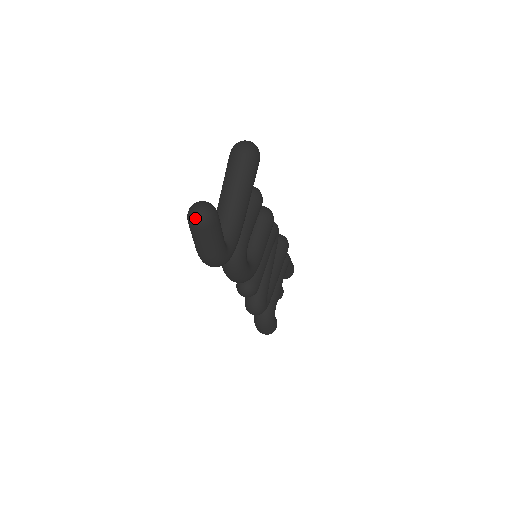
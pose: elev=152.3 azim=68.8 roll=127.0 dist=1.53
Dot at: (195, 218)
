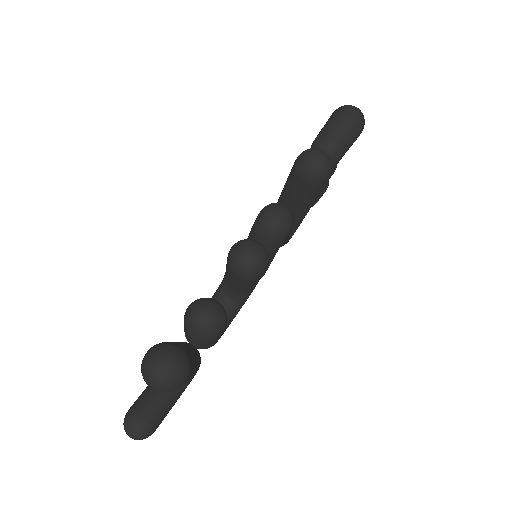
Dot at: occluded
